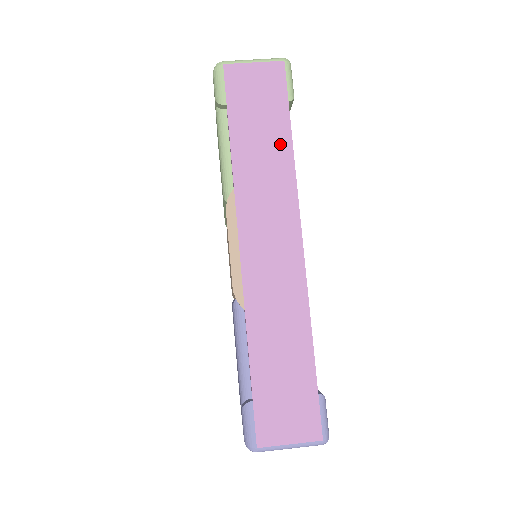
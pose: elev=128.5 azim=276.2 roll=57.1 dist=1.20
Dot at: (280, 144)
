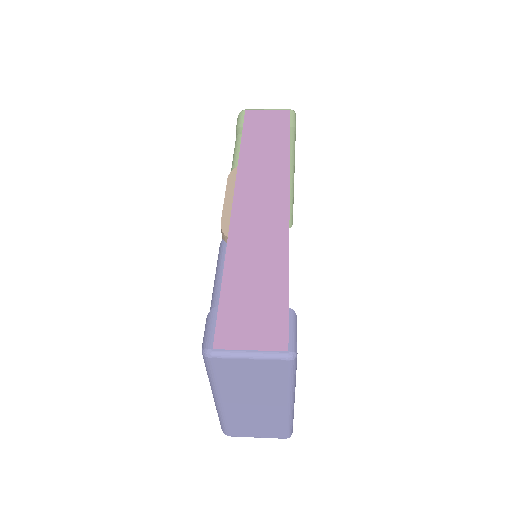
Dot at: (280, 146)
